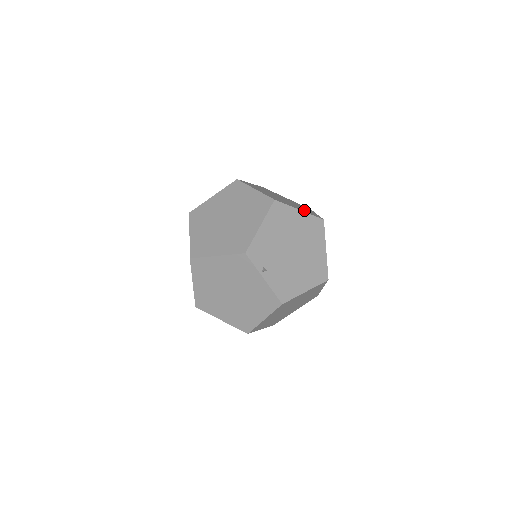
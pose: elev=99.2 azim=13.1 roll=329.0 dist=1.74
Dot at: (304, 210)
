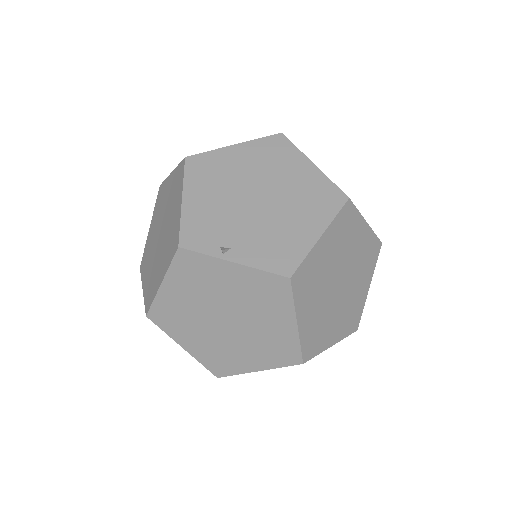
Dot at: occluded
